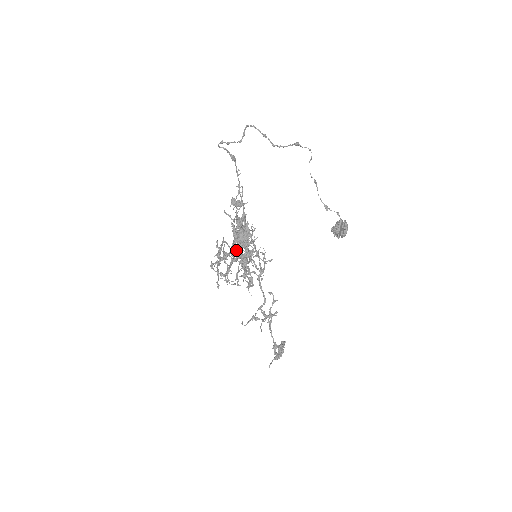
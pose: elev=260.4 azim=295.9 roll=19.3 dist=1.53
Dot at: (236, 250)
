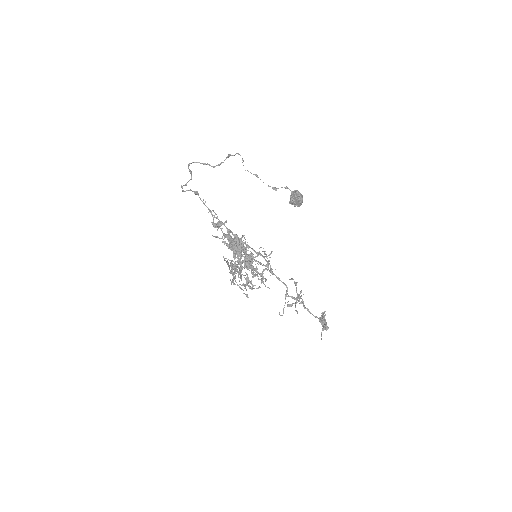
Dot at: occluded
